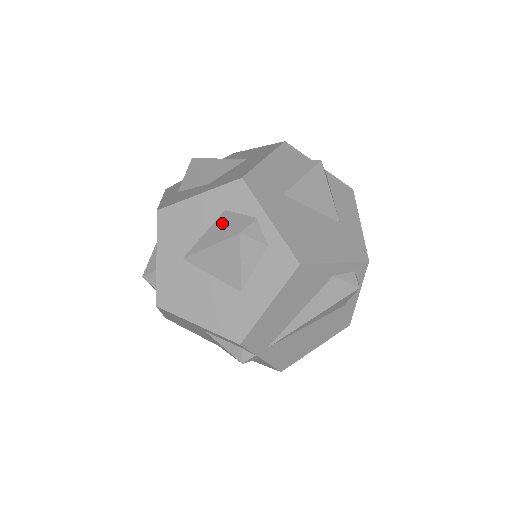
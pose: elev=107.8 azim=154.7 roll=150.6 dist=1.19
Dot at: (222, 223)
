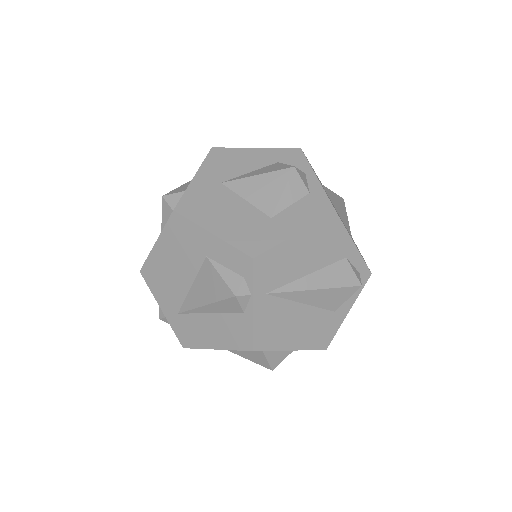
Dot at: (274, 166)
